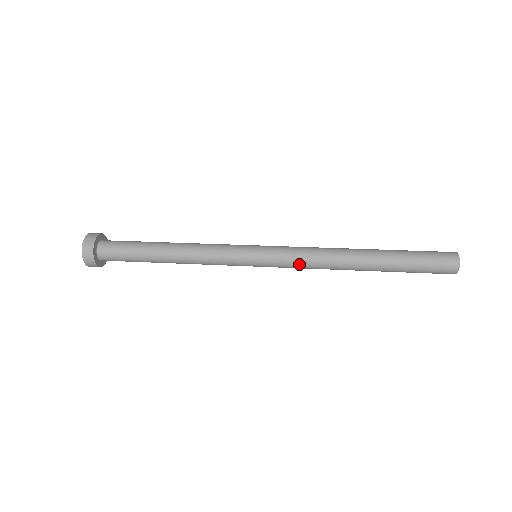
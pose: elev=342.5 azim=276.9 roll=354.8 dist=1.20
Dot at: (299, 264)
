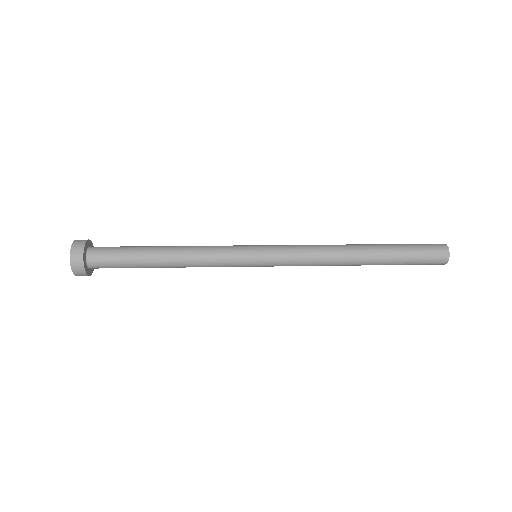
Dot at: (301, 261)
